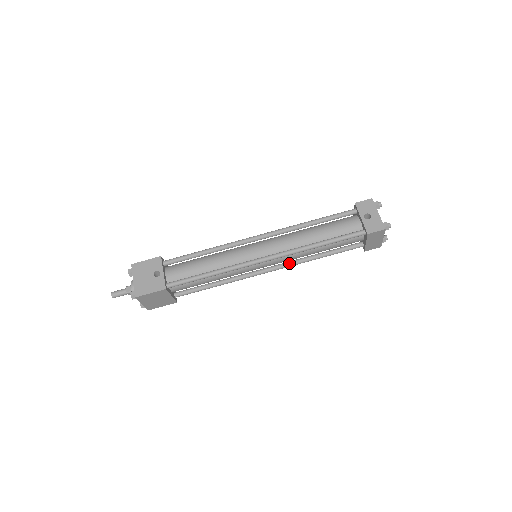
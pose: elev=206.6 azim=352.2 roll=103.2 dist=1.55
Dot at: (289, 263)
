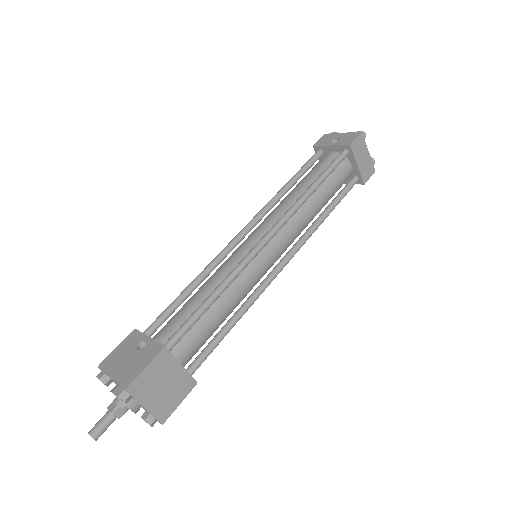
Dot at: (299, 240)
